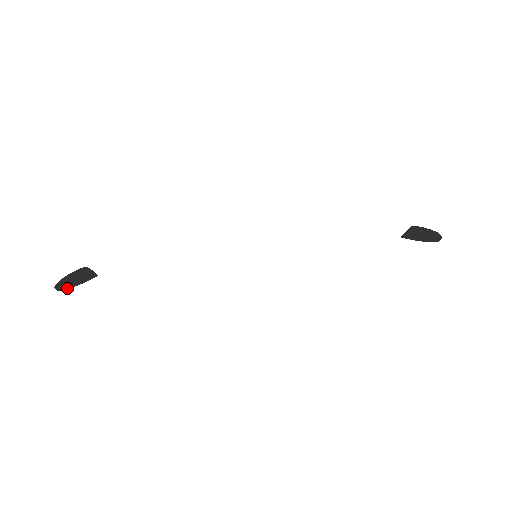
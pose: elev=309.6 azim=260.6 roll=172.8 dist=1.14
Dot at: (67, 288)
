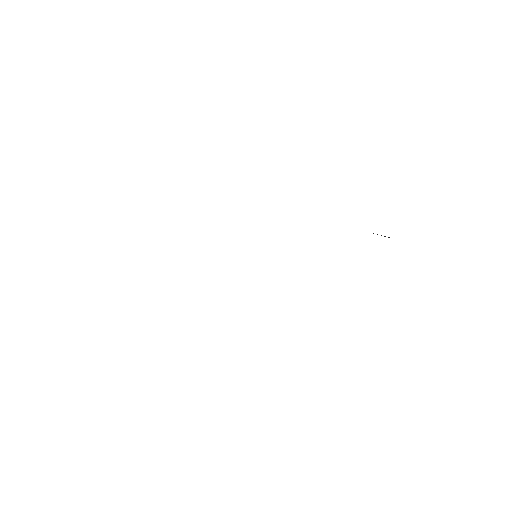
Dot at: occluded
